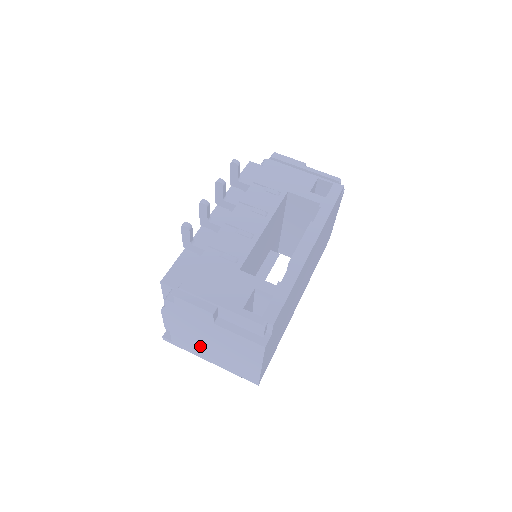
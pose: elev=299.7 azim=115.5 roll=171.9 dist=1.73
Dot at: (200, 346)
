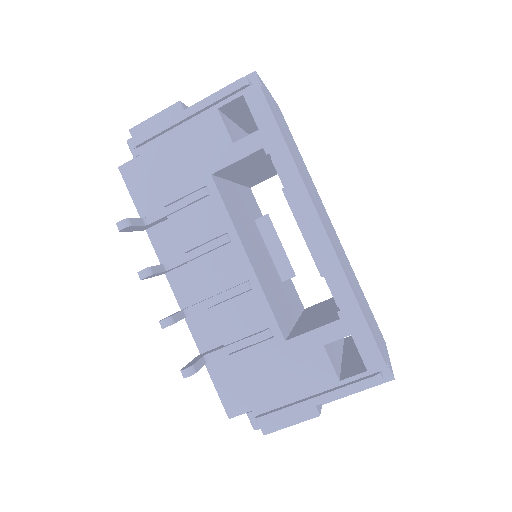
Dot at: occluded
